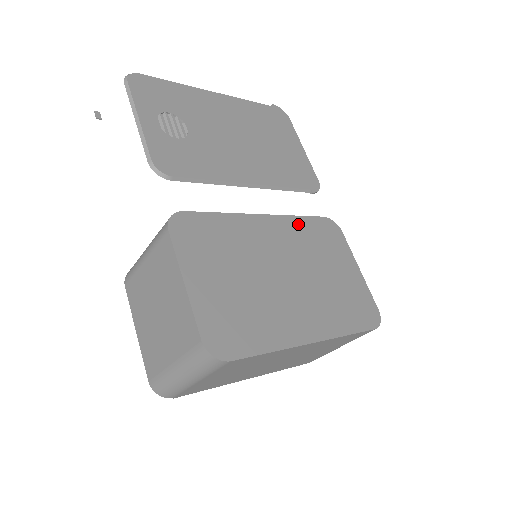
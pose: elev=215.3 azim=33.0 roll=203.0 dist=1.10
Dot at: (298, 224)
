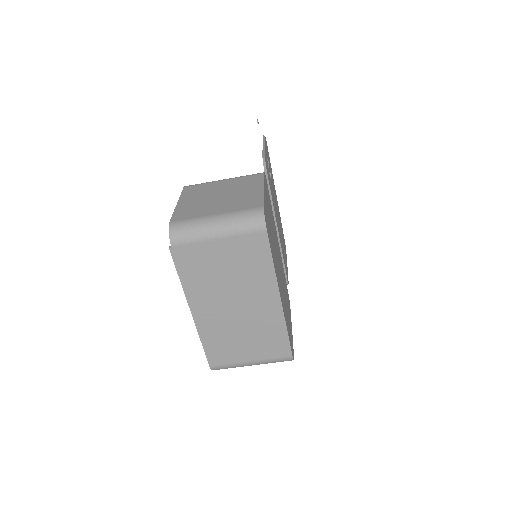
Dot at: (283, 271)
